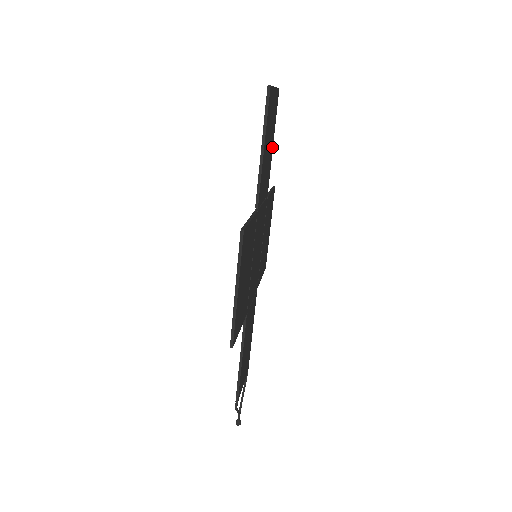
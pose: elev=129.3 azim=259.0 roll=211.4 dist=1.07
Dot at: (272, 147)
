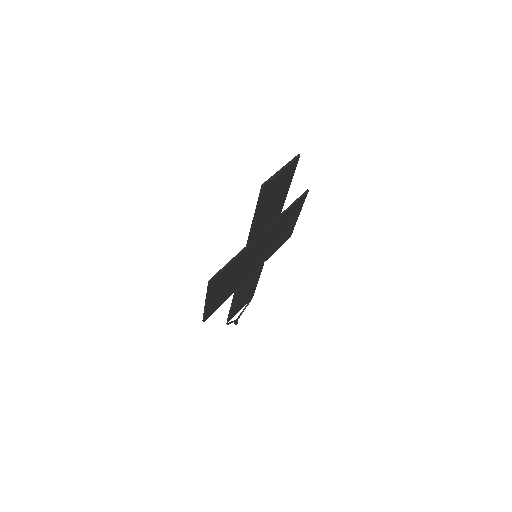
Dot at: (287, 192)
